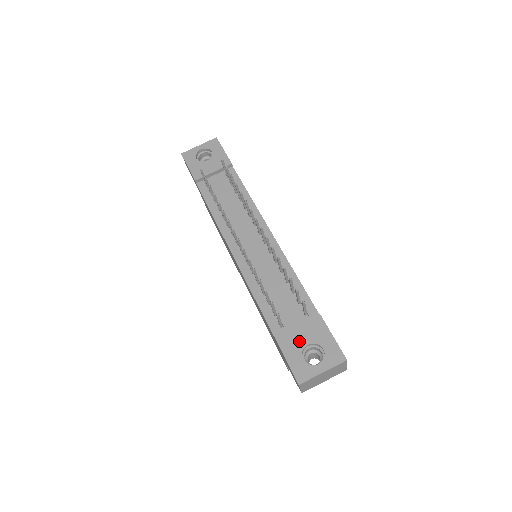
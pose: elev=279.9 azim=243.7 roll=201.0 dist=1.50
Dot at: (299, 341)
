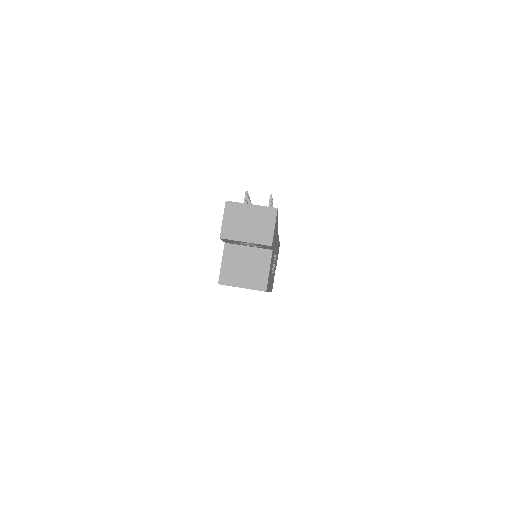
Dot at: occluded
